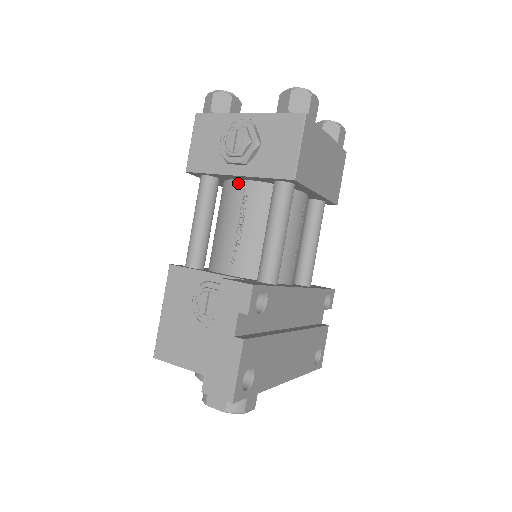
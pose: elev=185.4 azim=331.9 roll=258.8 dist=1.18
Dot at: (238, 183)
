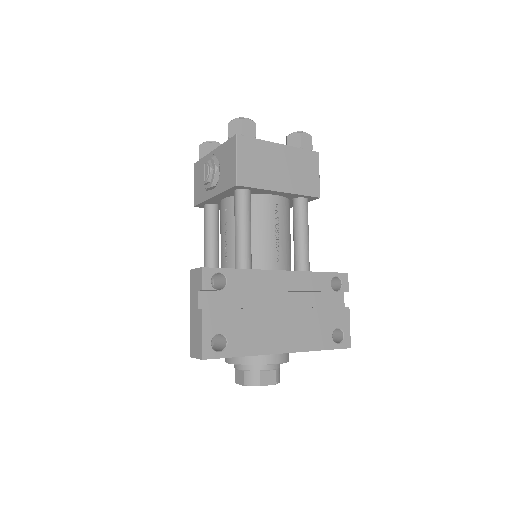
Dot at: (222, 203)
